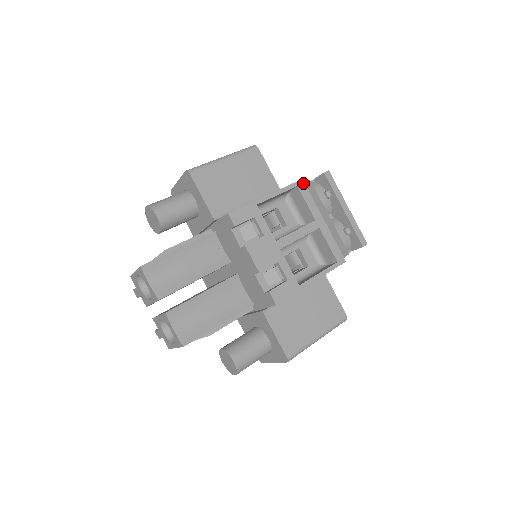
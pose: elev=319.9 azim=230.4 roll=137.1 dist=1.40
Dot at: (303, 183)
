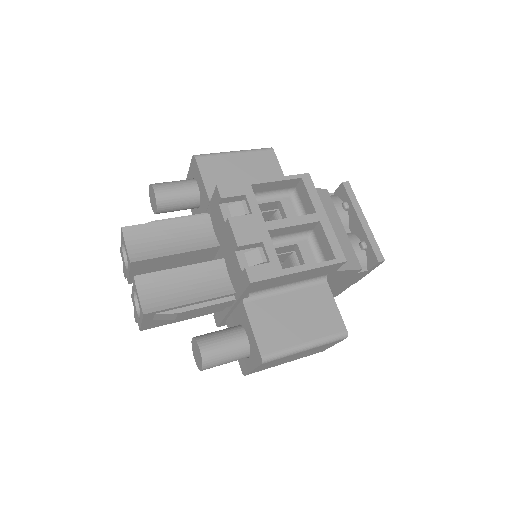
Dot at: (309, 177)
